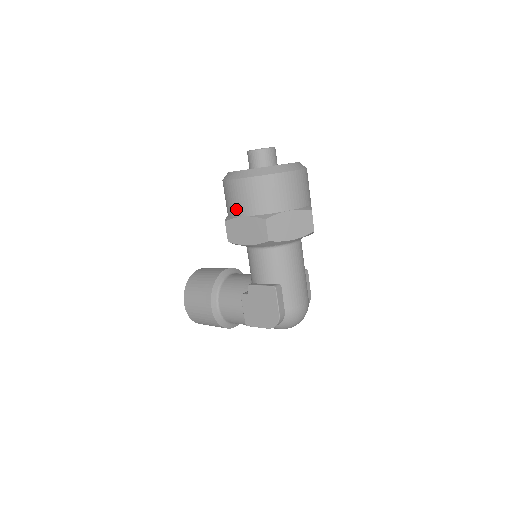
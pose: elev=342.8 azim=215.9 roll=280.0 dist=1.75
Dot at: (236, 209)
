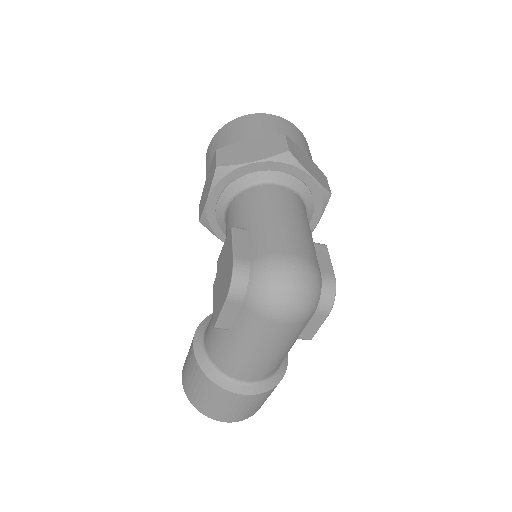
Dot at: occluded
